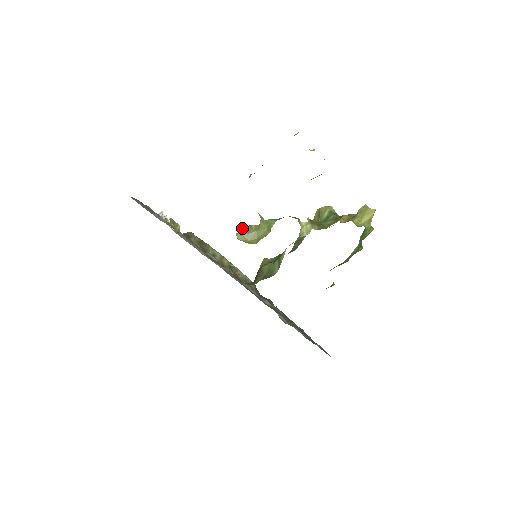
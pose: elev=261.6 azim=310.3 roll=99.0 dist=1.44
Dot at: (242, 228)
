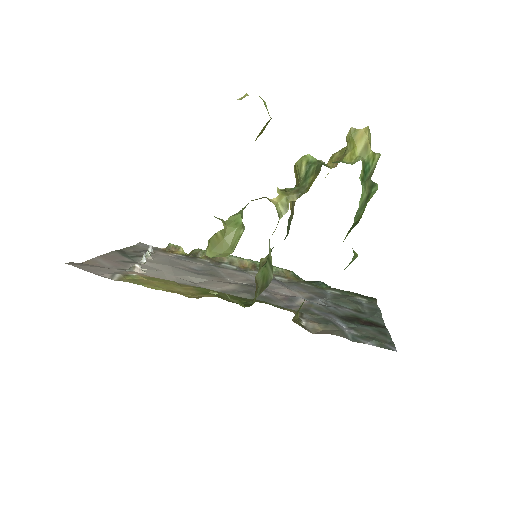
Dot at: (208, 241)
